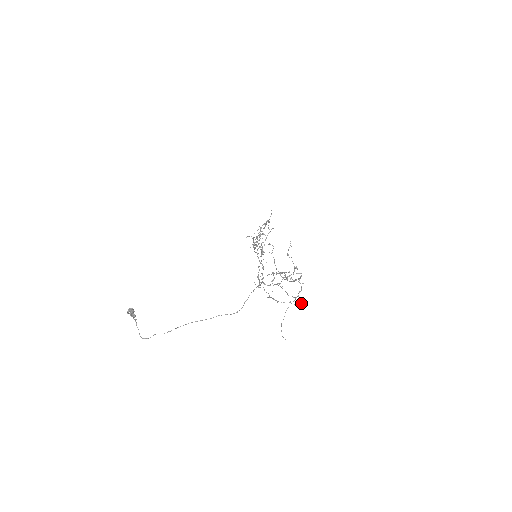
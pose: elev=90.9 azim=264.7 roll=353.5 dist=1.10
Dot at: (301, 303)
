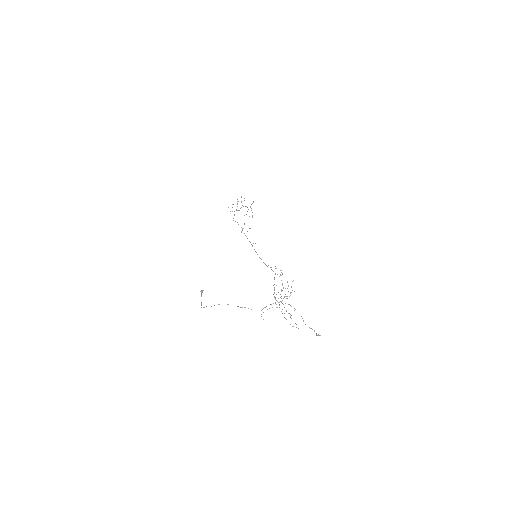
Dot at: occluded
